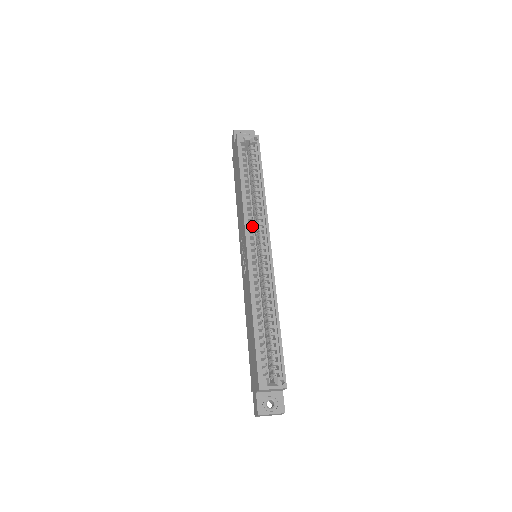
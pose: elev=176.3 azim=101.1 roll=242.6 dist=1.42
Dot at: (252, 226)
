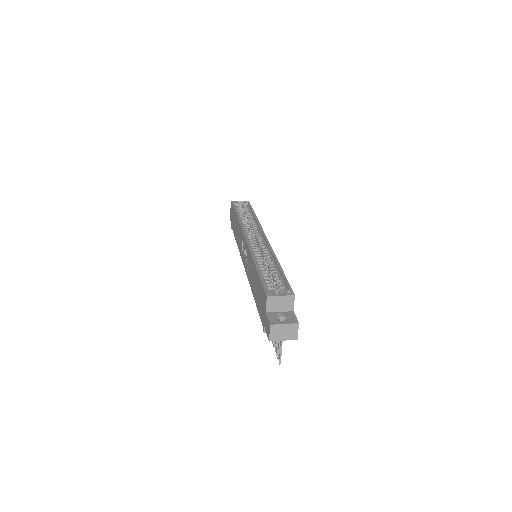
Dot at: occluded
